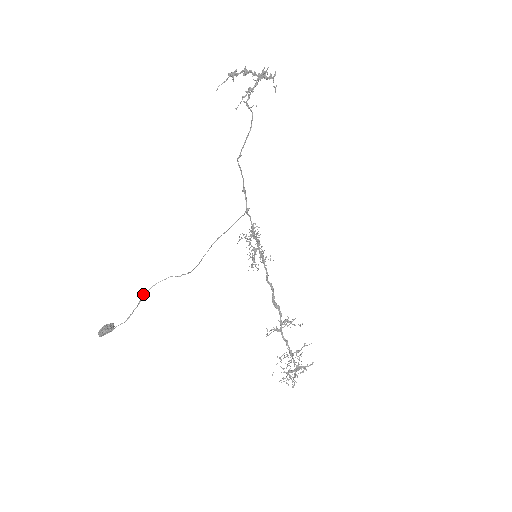
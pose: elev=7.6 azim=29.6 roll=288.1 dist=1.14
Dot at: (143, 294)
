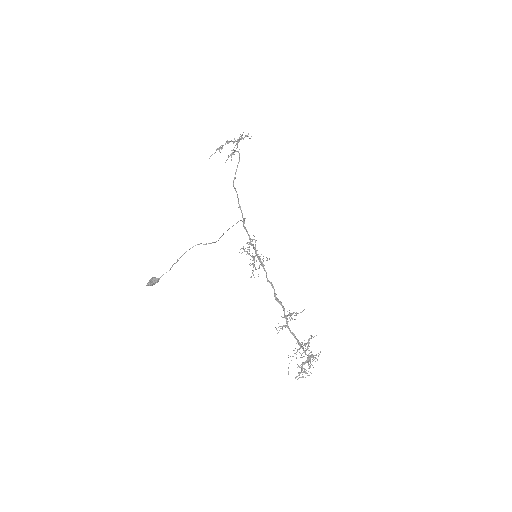
Dot at: occluded
